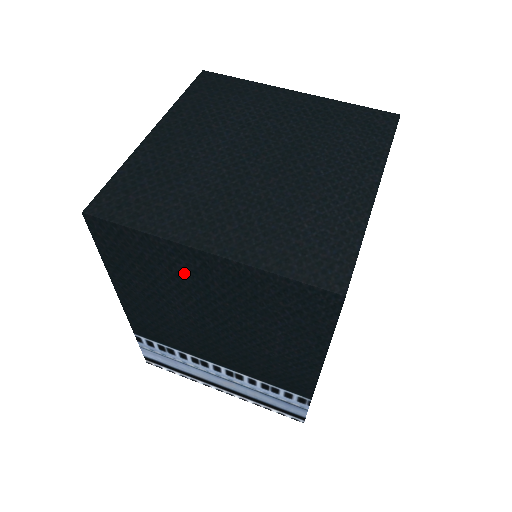
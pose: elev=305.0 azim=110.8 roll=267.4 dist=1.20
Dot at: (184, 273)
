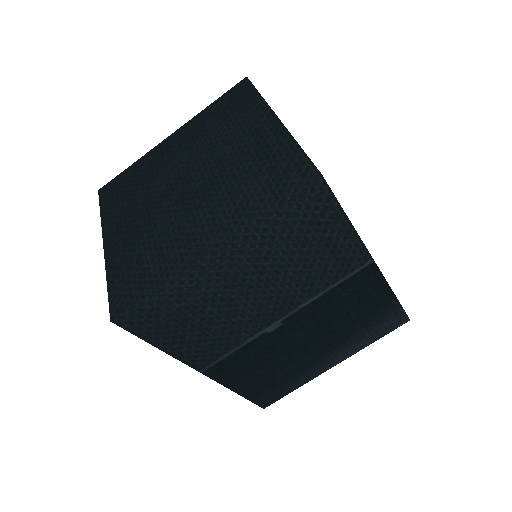
Dot at: occluded
